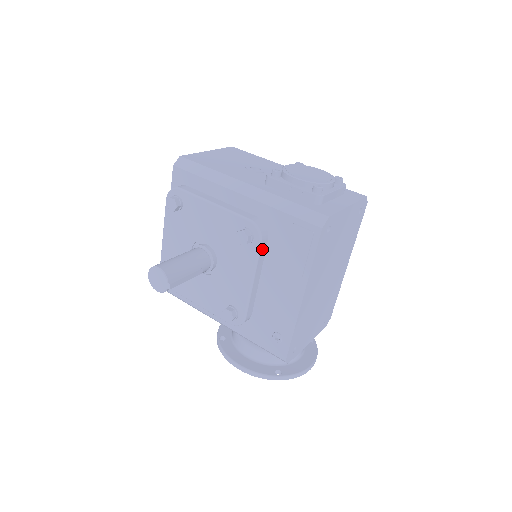
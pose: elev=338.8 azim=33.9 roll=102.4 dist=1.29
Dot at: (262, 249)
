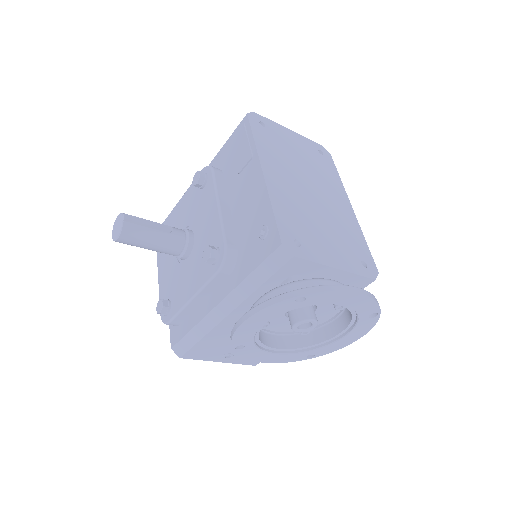
Dot at: (218, 178)
